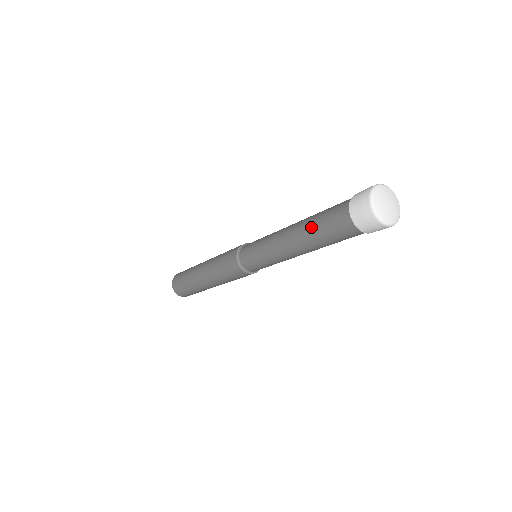
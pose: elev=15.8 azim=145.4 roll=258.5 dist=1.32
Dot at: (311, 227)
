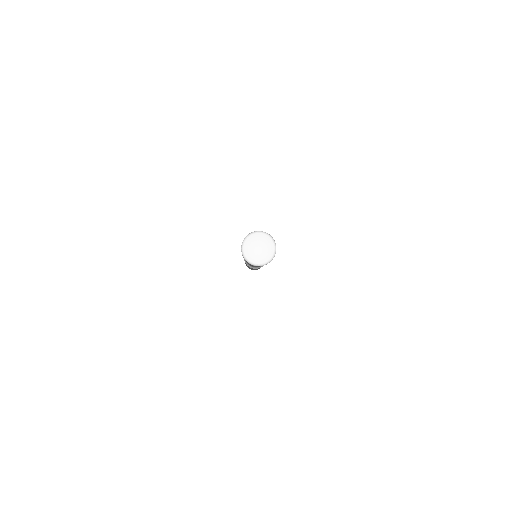
Dot at: occluded
